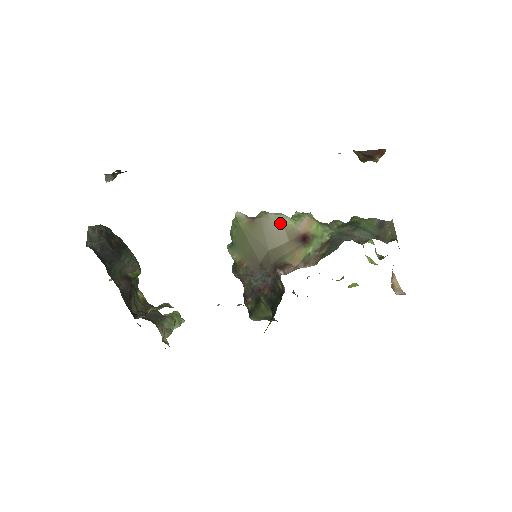
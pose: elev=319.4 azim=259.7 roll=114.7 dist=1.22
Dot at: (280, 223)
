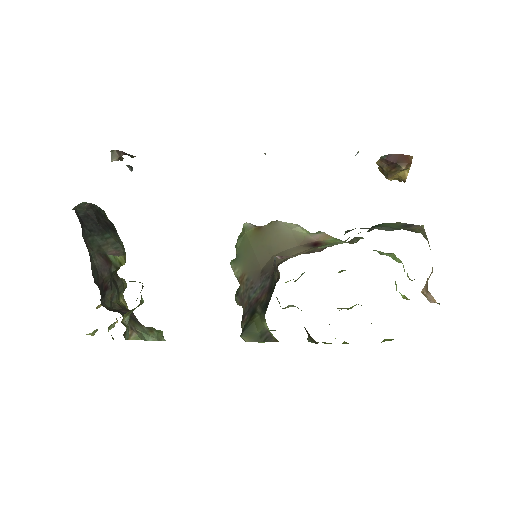
Dot at: (290, 229)
